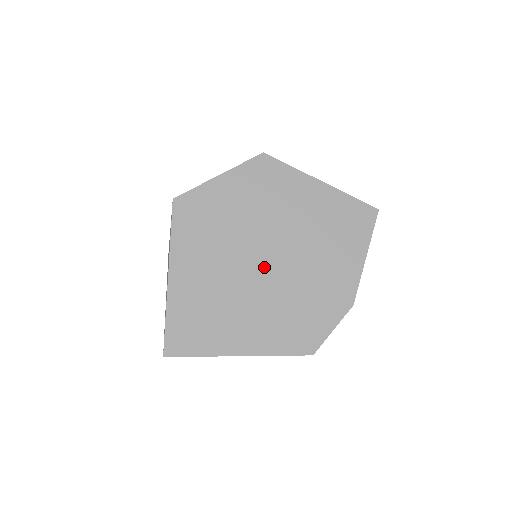
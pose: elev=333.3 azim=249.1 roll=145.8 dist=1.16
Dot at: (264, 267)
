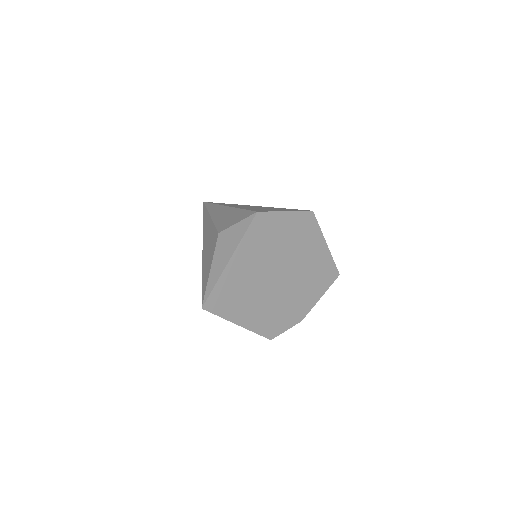
Dot at: (277, 280)
